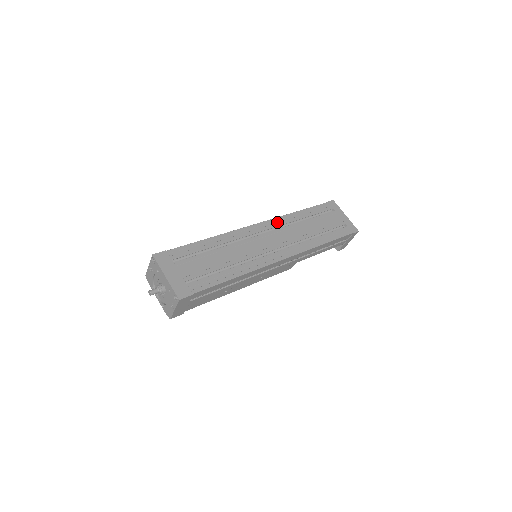
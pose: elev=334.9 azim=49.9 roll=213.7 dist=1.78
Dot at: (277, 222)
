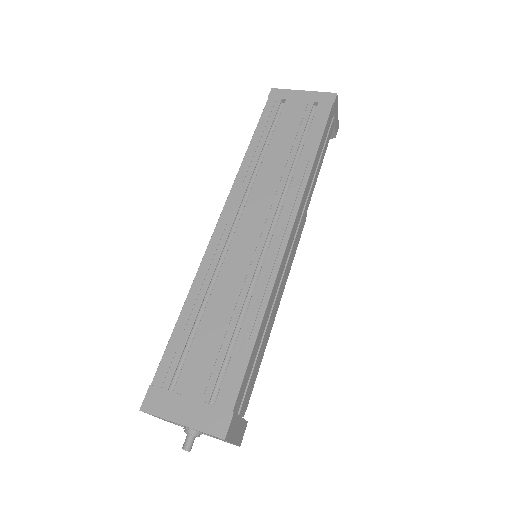
Dot at: (238, 193)
